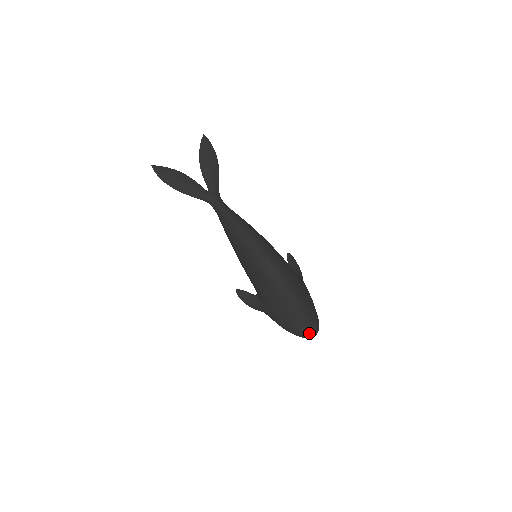
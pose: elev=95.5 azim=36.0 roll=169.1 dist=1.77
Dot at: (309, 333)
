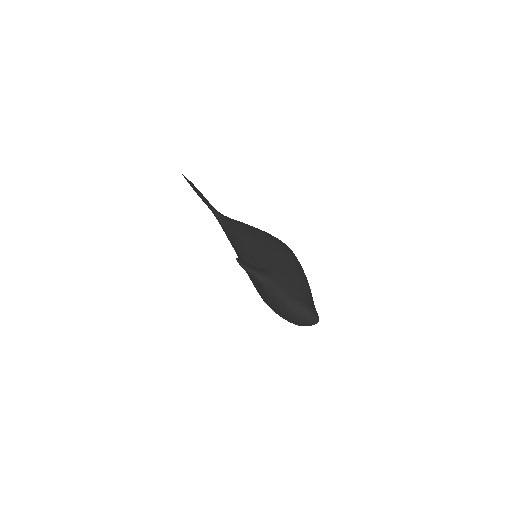
Dot at: (315, 311)
